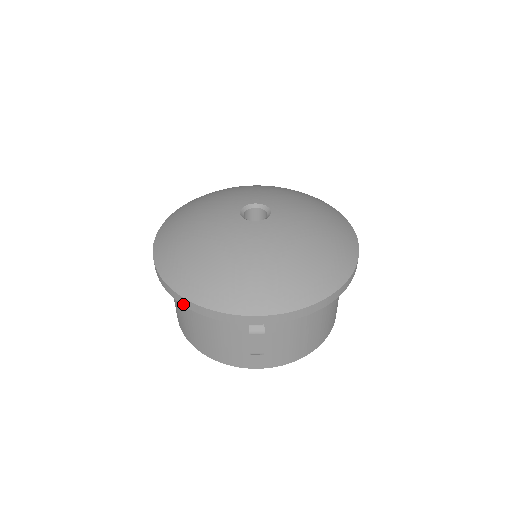
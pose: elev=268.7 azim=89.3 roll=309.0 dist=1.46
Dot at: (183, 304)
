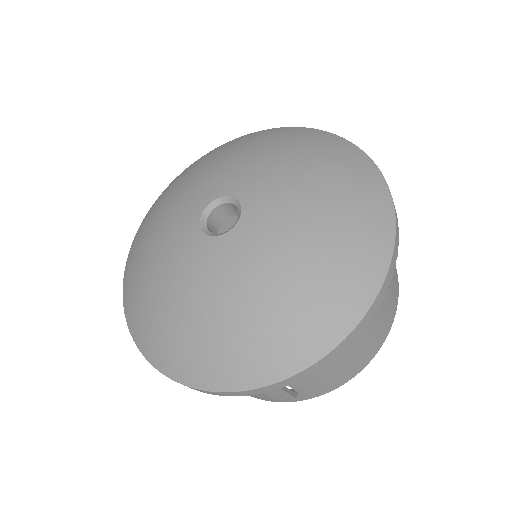
Dot at: occluded
